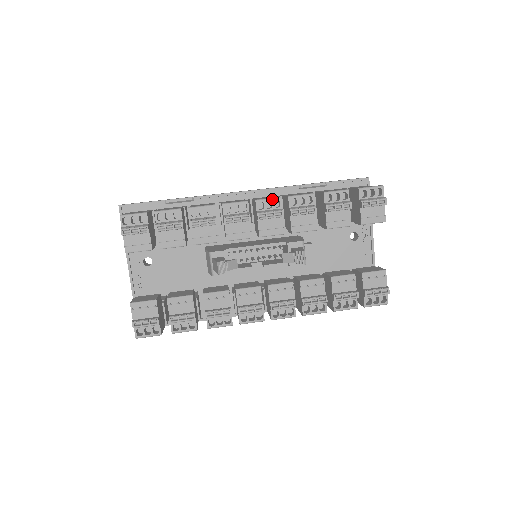
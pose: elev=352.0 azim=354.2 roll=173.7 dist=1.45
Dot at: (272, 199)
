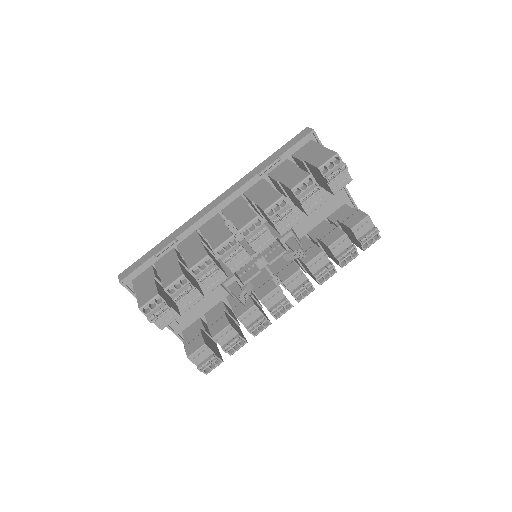
Dot at: (252, 222)
